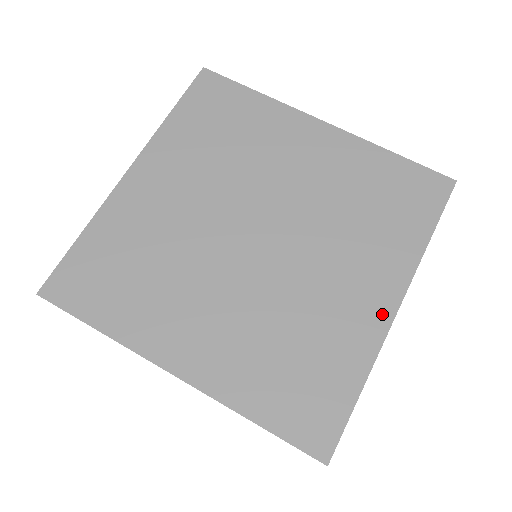
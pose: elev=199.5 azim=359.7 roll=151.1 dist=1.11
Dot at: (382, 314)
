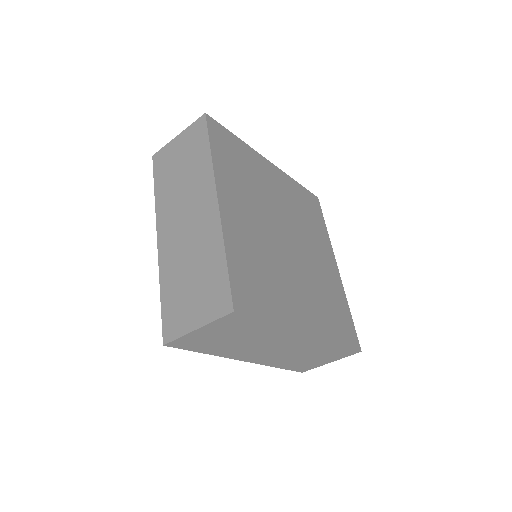
Dot at: (336, 272)
